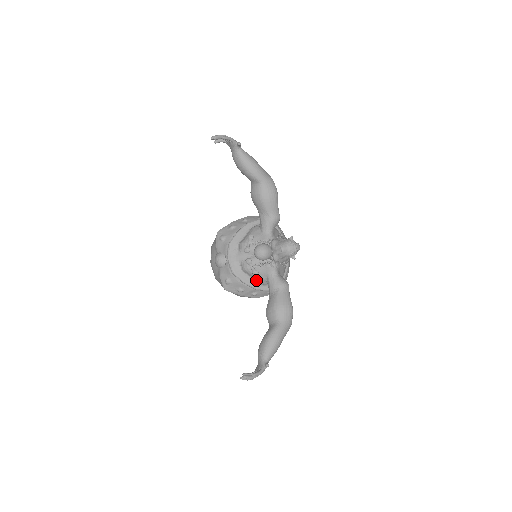
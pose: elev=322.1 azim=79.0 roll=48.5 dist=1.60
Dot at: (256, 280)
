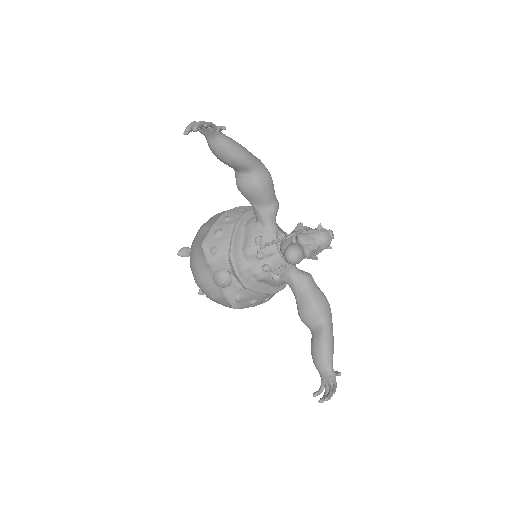
Dot at: (272, 284)
